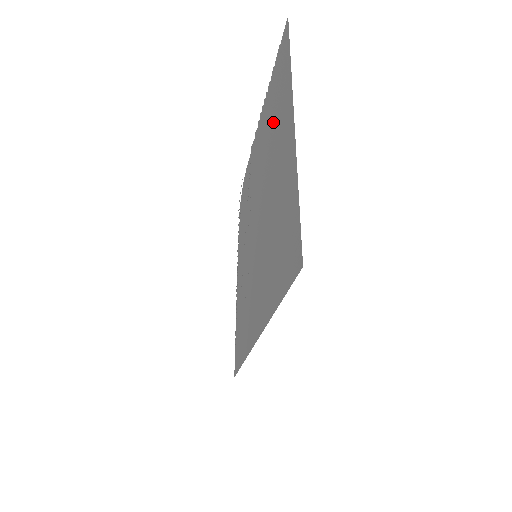
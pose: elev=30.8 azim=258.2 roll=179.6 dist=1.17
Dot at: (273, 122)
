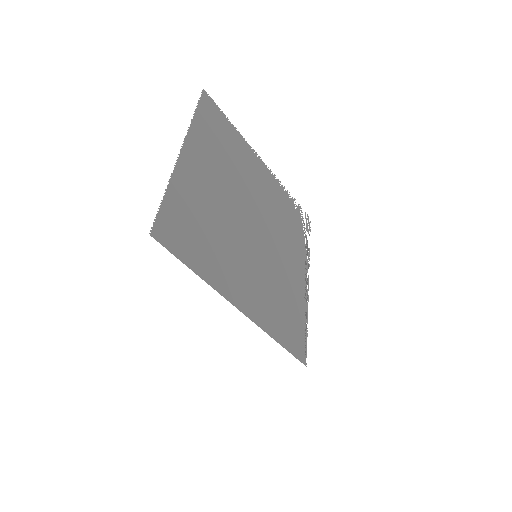
Dot at: (226, 159)
